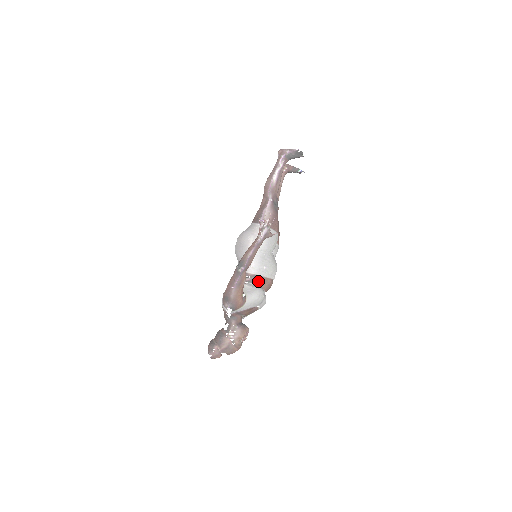
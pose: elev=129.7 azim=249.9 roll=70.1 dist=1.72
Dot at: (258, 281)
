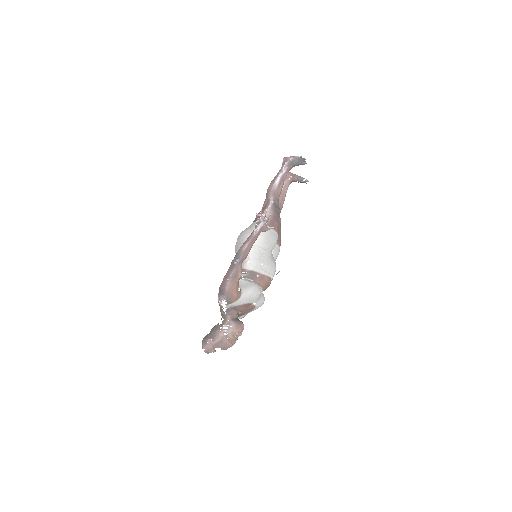
Dot at: (255, 277)
